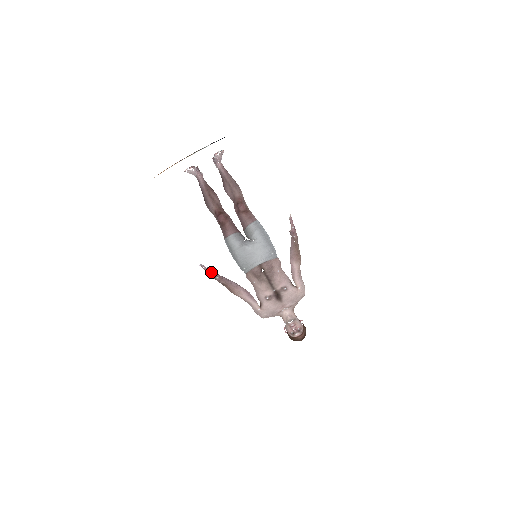
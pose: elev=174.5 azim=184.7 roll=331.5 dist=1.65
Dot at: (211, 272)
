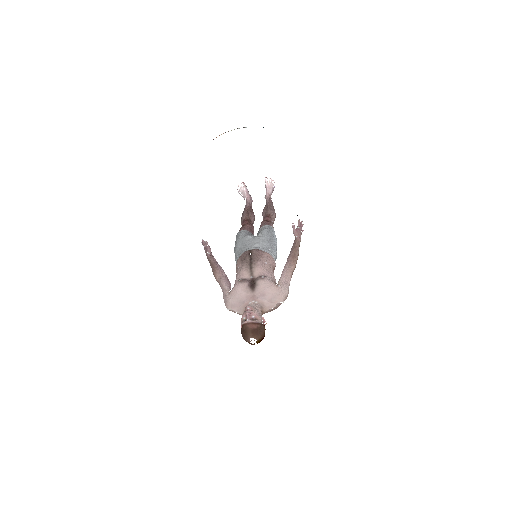
Dot at: (205, 241)
